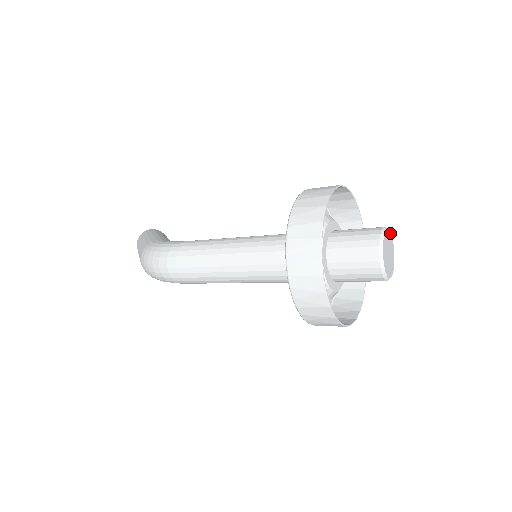
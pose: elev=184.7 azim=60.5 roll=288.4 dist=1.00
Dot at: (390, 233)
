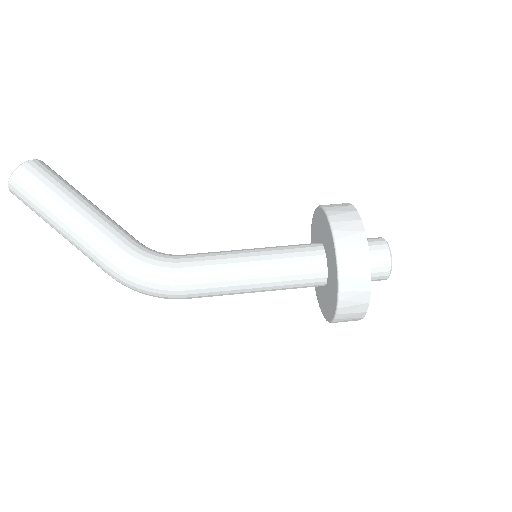
Dot at: (387, 244)
